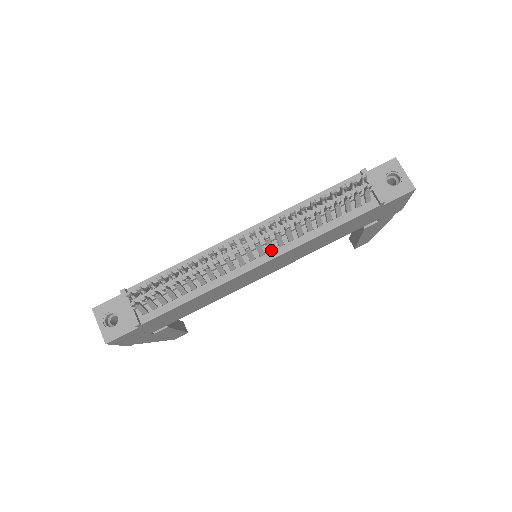
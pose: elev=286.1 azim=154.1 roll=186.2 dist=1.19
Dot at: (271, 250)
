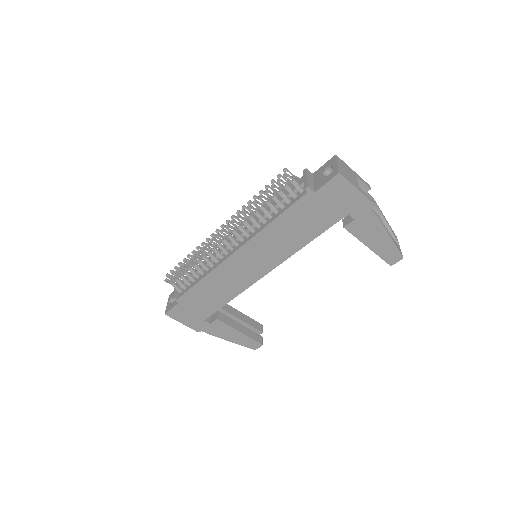
Dot at: (242, 241)
